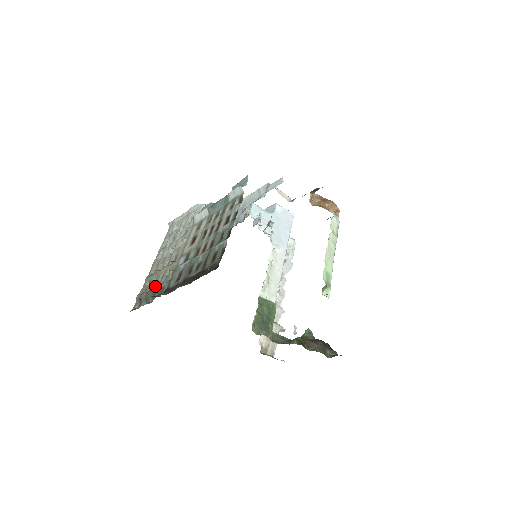
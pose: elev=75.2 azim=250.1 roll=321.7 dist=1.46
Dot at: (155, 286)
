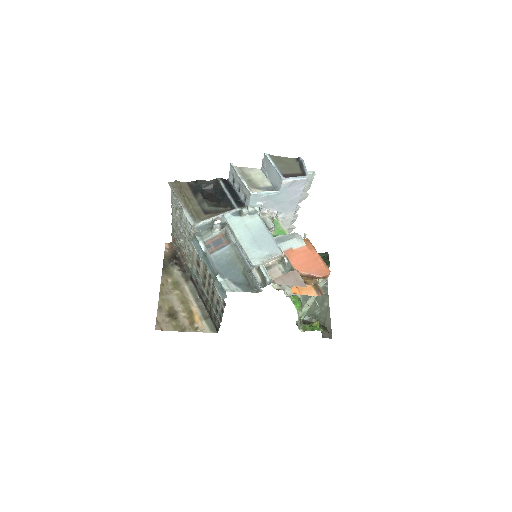
Dot at: (182, 252)
